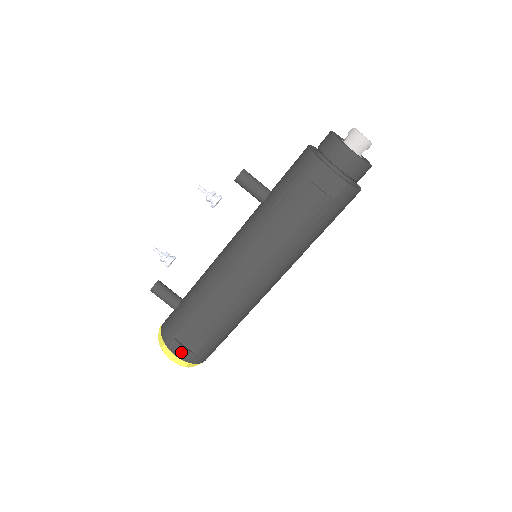
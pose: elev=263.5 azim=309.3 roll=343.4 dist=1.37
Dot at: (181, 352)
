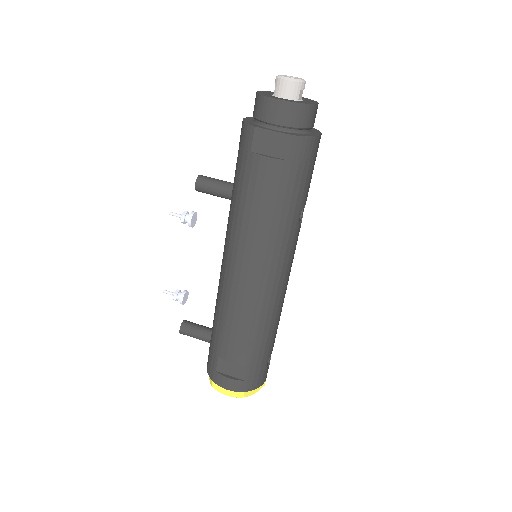
Dot at: (230, 384)
